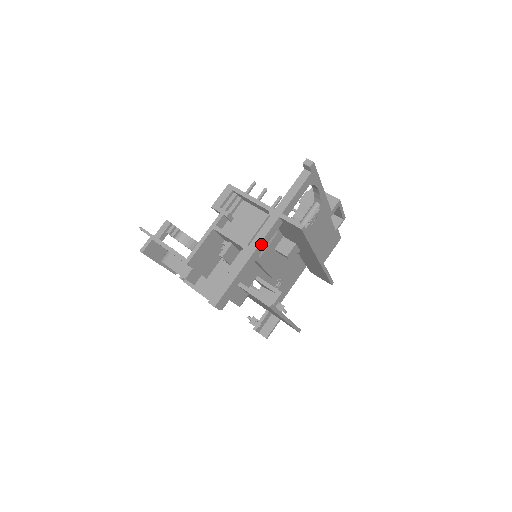
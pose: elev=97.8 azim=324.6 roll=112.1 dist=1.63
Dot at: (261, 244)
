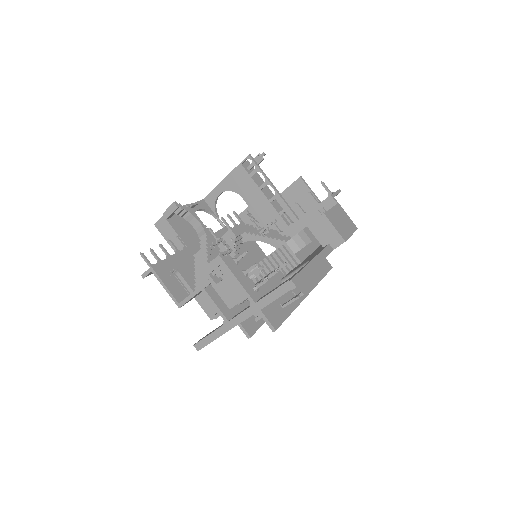
Dot at: (239, 323)
